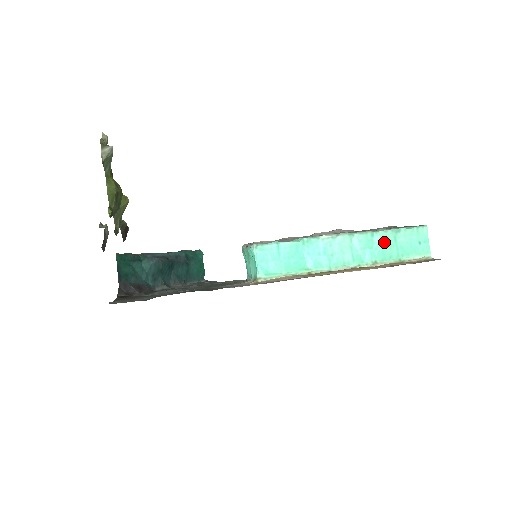
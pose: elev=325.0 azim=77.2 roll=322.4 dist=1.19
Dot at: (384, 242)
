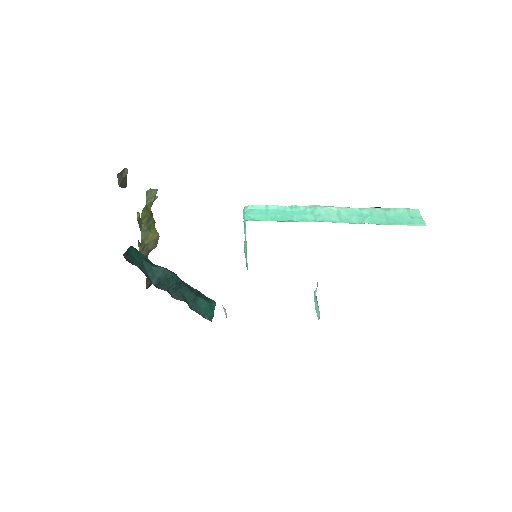
Dot at: (373, 214)
